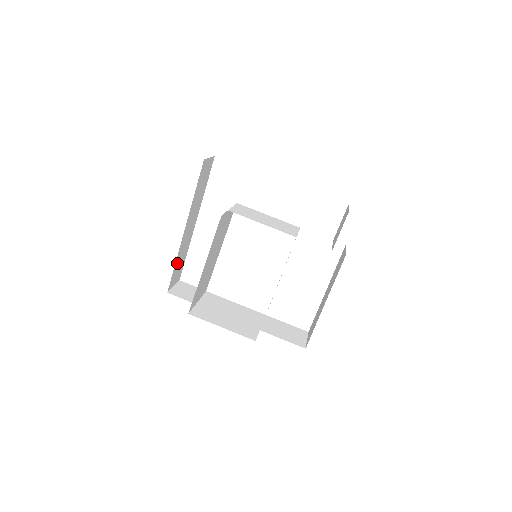
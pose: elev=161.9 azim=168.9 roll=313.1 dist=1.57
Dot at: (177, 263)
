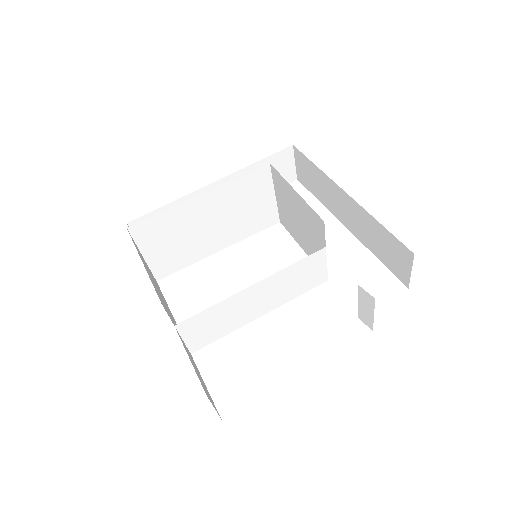
Dot at: occluded
